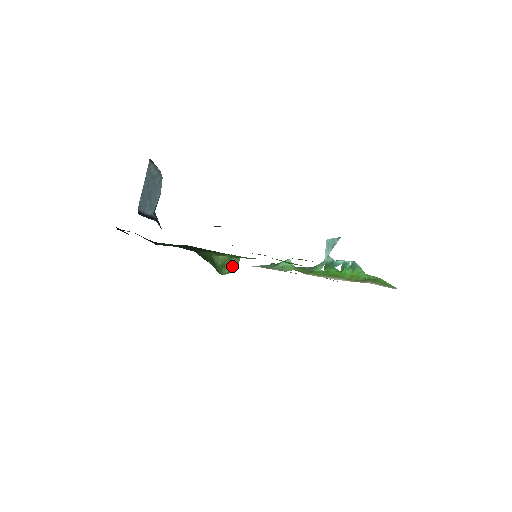
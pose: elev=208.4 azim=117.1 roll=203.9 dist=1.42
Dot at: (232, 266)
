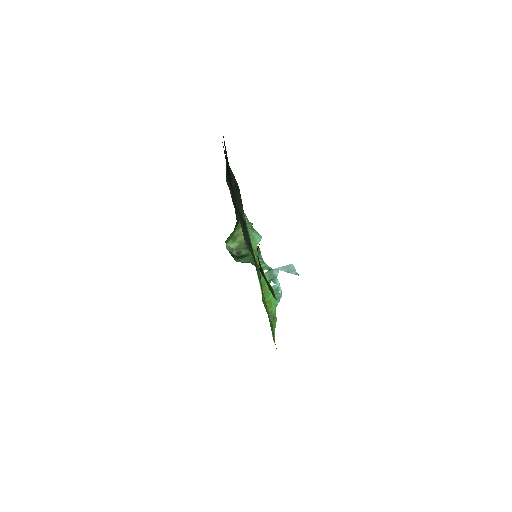
Dot at: (238, 249)
